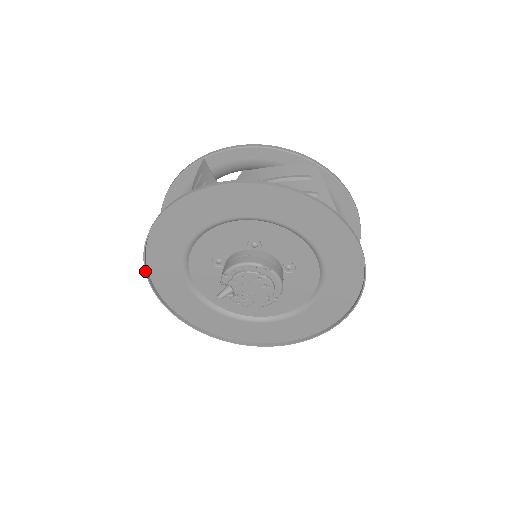
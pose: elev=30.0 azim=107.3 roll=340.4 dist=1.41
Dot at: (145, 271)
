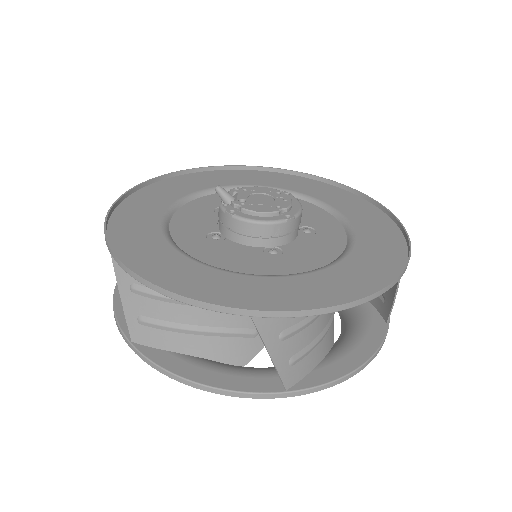
Dot at: (129, 190)
